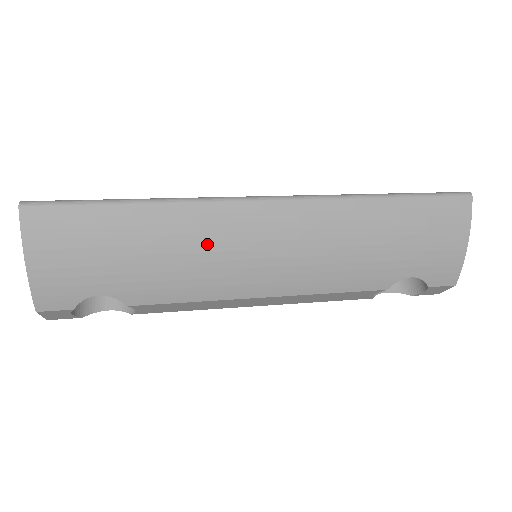
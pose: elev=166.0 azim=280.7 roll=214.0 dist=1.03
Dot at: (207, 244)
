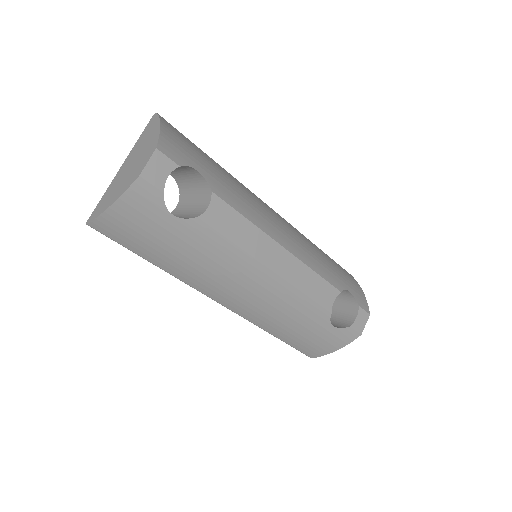
Dot at: (252, 197)
